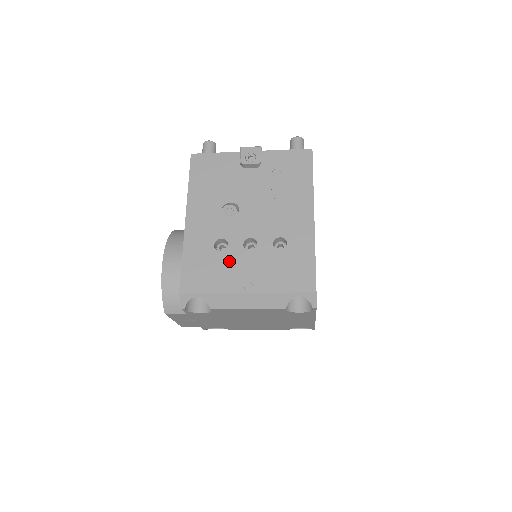
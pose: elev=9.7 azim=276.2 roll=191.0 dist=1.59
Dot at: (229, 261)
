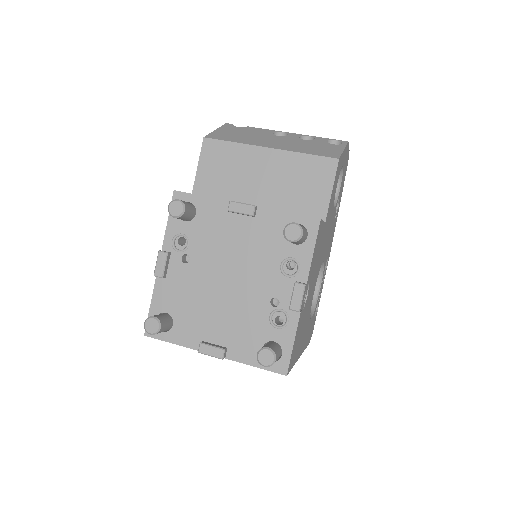
Dot at: occluded
